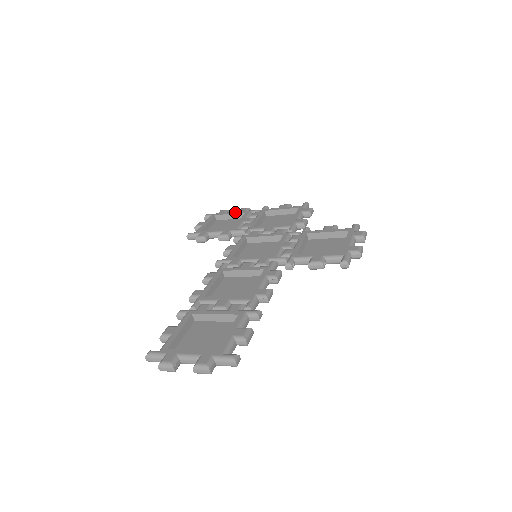
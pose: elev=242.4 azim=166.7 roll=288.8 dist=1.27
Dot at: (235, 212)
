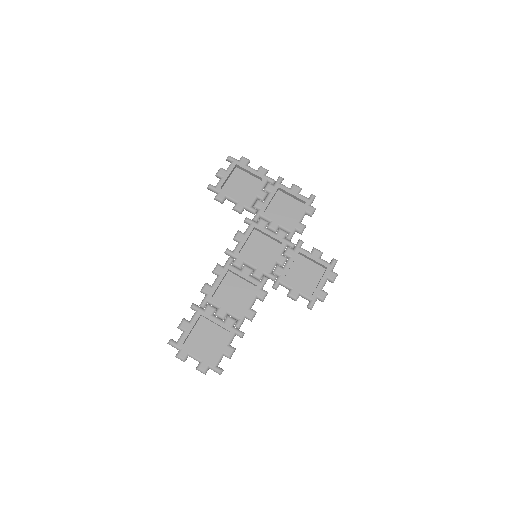
Dot at: (254, 172)
